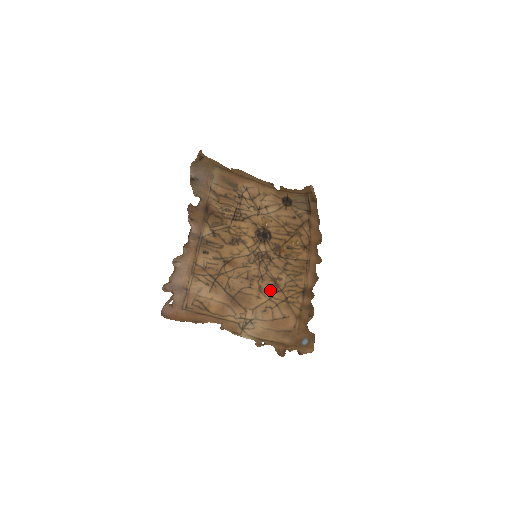
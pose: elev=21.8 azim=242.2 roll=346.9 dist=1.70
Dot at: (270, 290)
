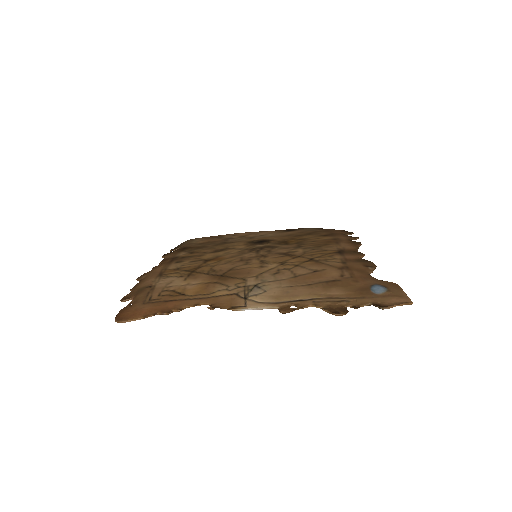
Dot at: (280, 260)
